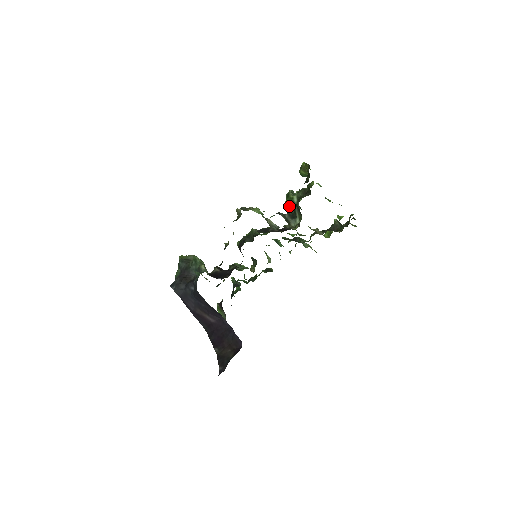
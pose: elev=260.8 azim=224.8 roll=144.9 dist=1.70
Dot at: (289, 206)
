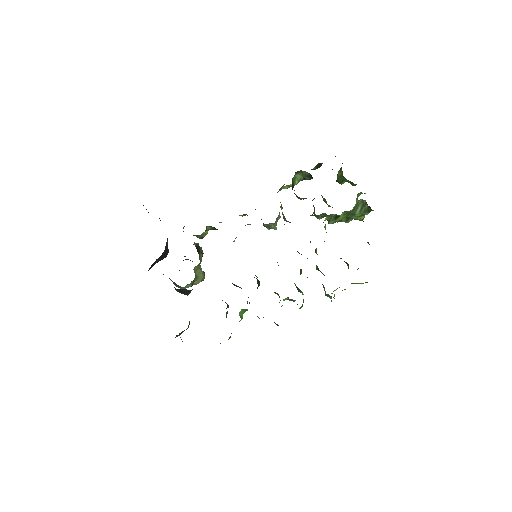
Dot at: occluded
